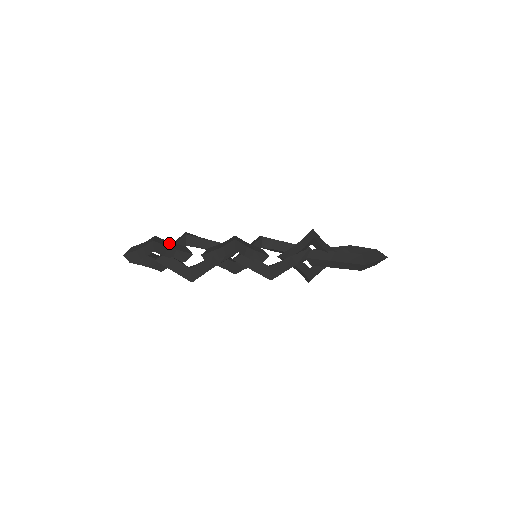
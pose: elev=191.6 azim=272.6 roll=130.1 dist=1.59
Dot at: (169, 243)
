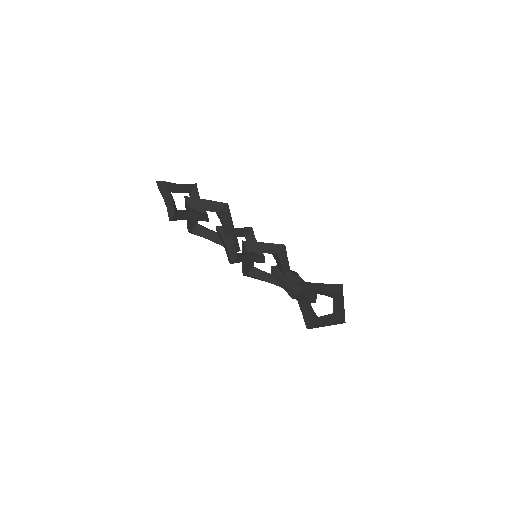
Dot at: occluded
